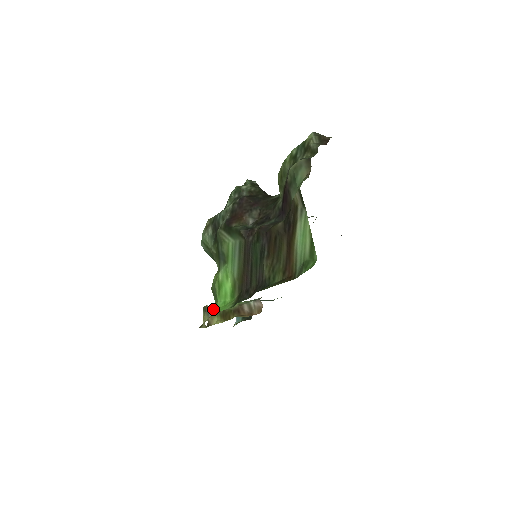
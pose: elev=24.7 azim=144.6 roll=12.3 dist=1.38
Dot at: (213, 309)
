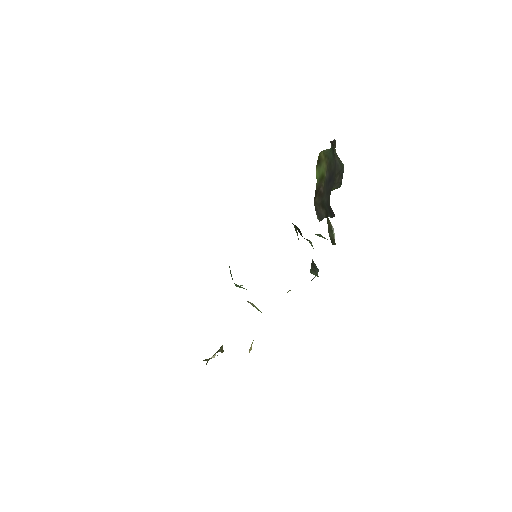
Dot at: occluded
